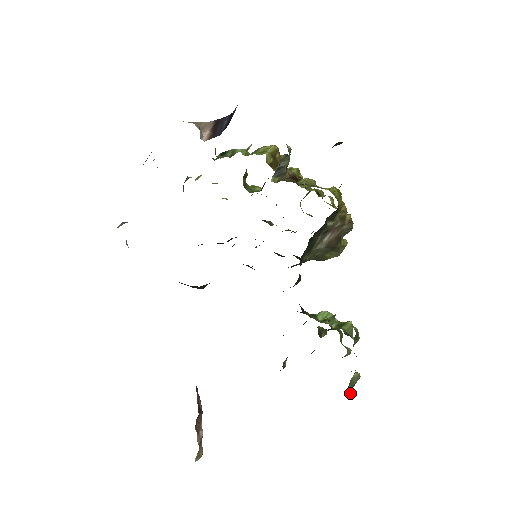
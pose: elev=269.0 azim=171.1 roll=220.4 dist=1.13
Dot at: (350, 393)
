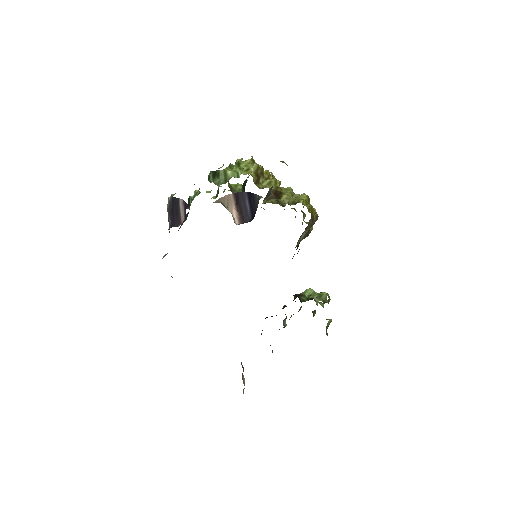
Dot at: (327, 333)
